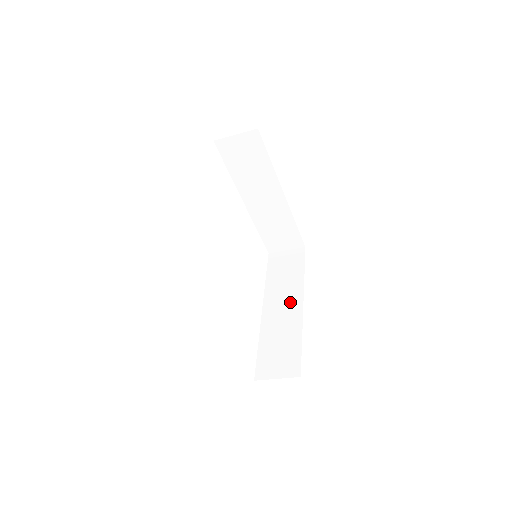
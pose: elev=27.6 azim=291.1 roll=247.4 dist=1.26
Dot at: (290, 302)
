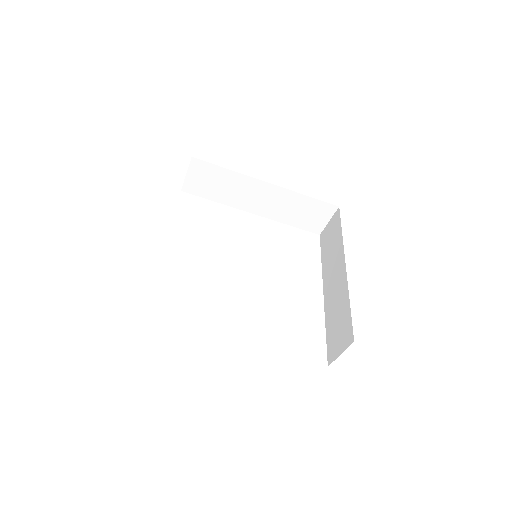
Dot at: (337, 270)
